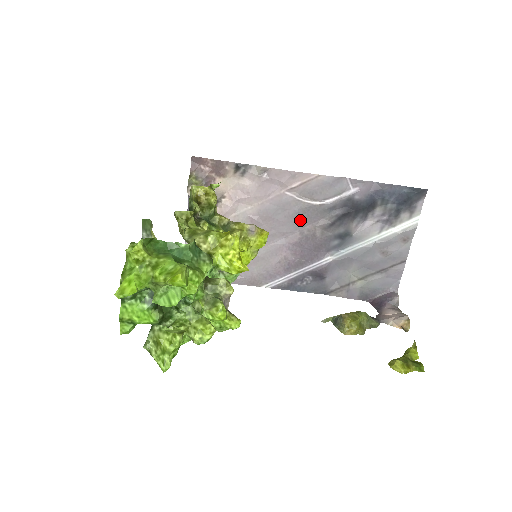
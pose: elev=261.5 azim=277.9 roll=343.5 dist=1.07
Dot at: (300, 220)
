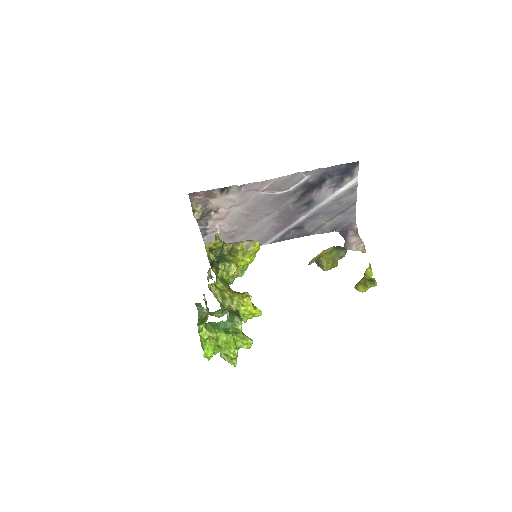
Dot at: (276, 204)
